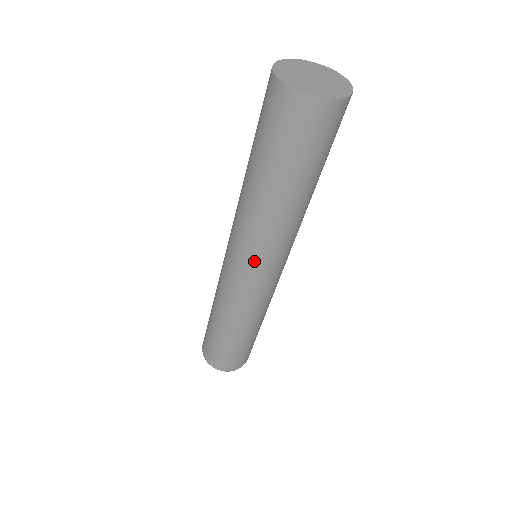
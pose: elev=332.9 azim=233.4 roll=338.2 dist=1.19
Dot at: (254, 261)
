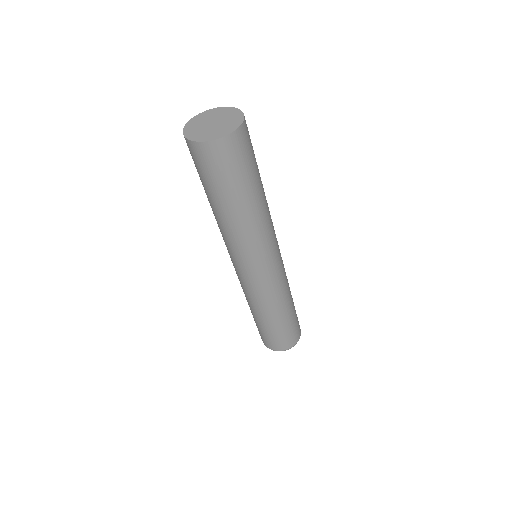
Dot at: (246, 262)
